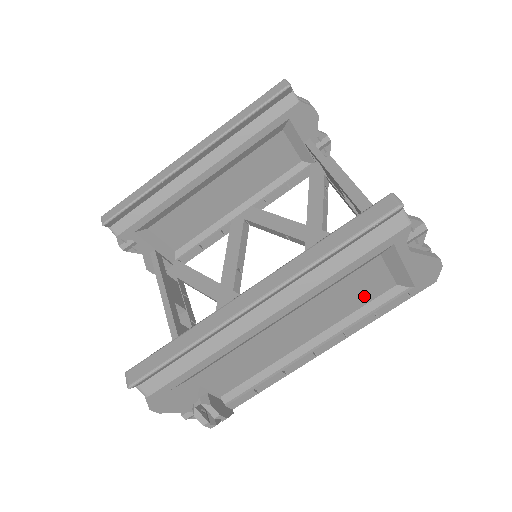
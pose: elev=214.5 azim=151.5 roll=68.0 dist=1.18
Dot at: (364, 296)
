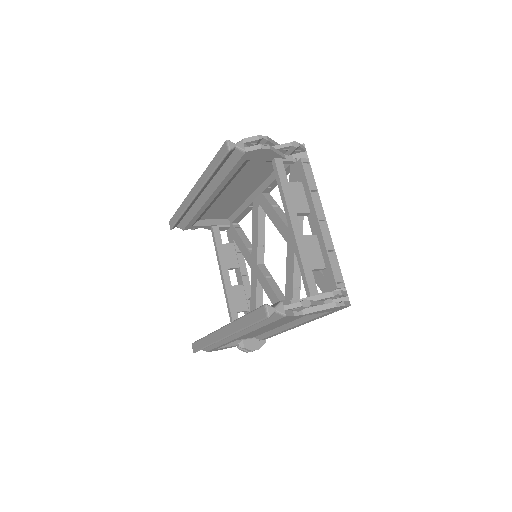
Dot at: occluded
